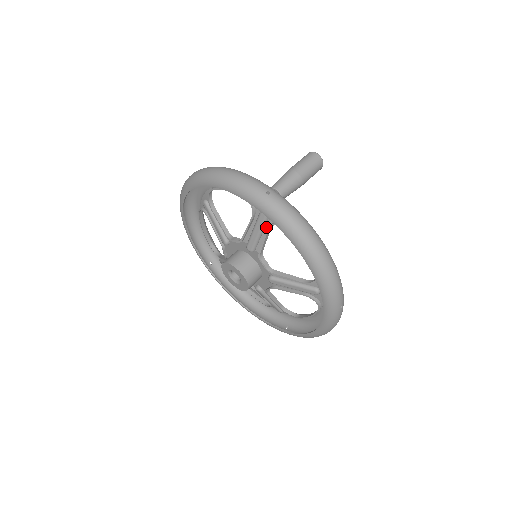
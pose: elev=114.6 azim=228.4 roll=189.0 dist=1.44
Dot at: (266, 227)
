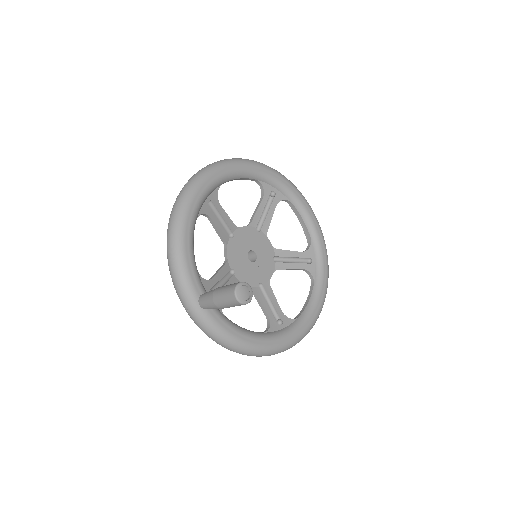
Dot at: occluded
